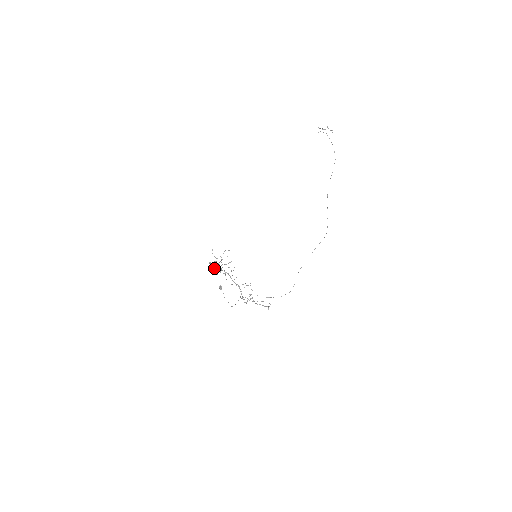
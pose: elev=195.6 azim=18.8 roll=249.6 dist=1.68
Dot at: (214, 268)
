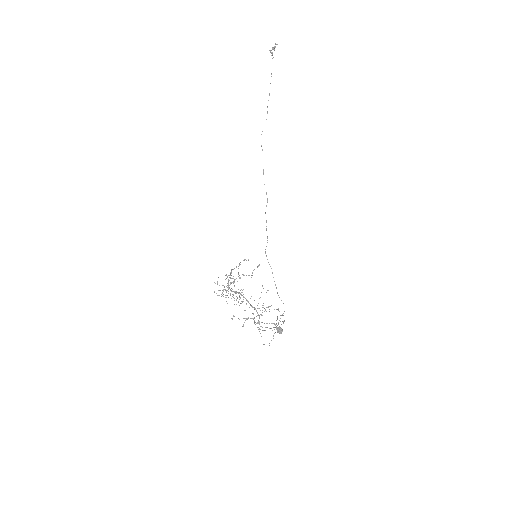
Dot at: occluded
